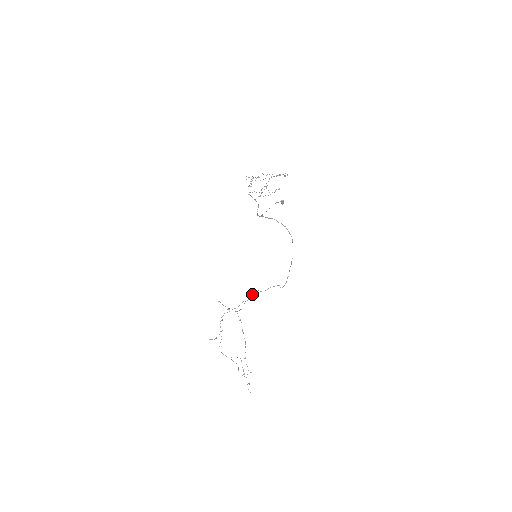
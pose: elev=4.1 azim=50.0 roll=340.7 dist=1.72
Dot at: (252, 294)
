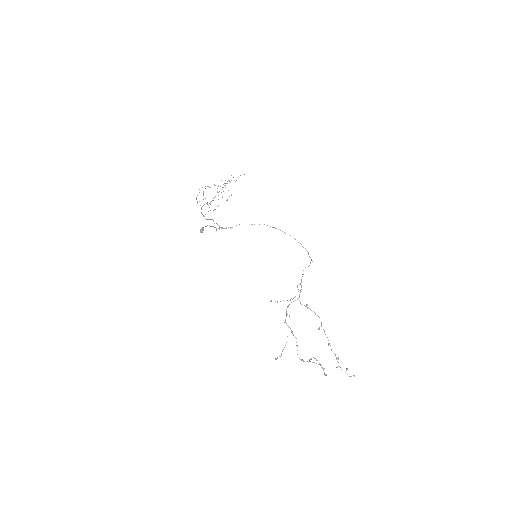
Dot at: occluded
